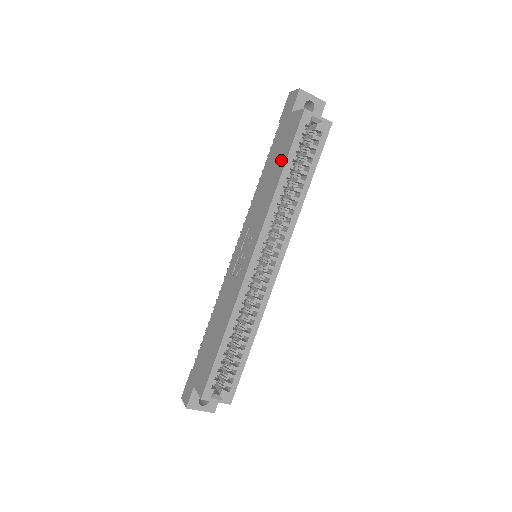
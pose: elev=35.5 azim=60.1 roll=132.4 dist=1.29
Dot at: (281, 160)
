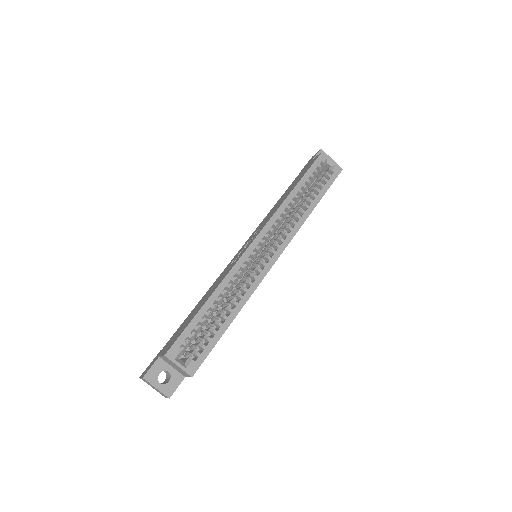
Dot at: (296, 182)
